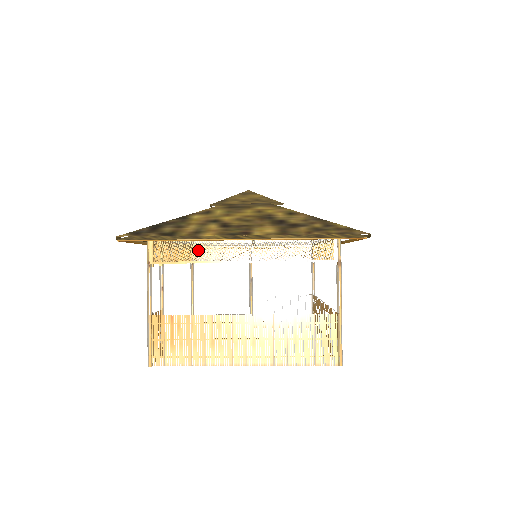
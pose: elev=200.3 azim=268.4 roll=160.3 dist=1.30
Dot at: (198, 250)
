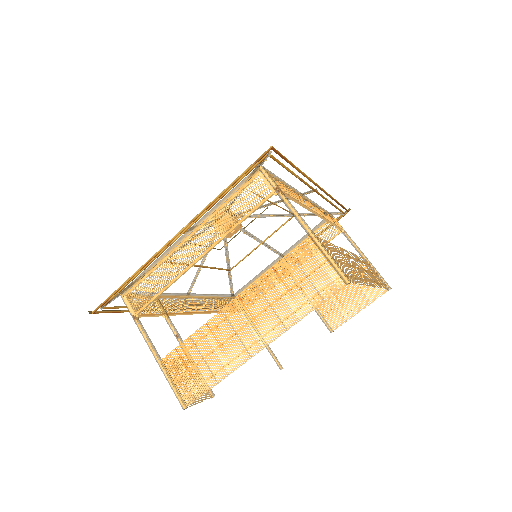
Dot at: occluded
